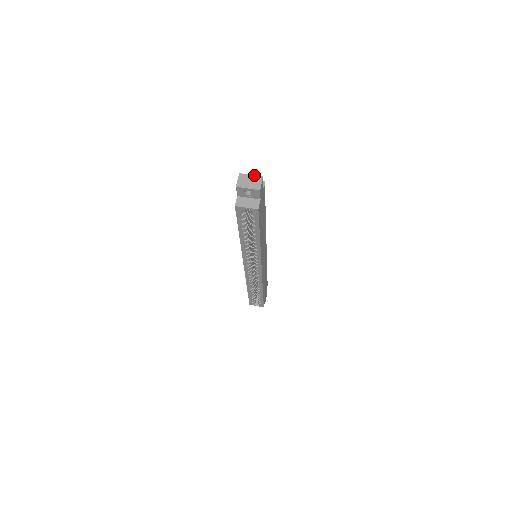
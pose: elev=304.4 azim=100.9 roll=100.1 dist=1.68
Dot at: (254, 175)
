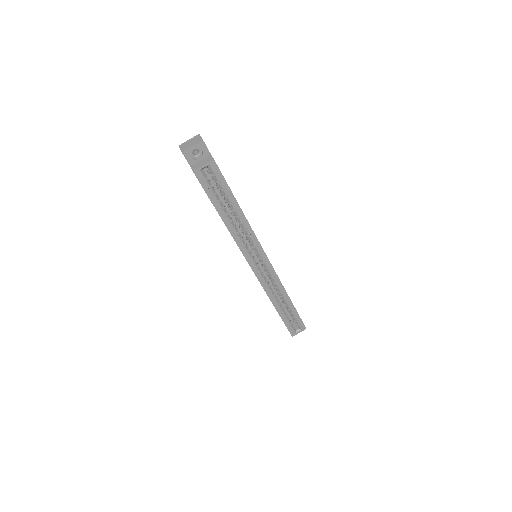
Dot at: (191, 138)
